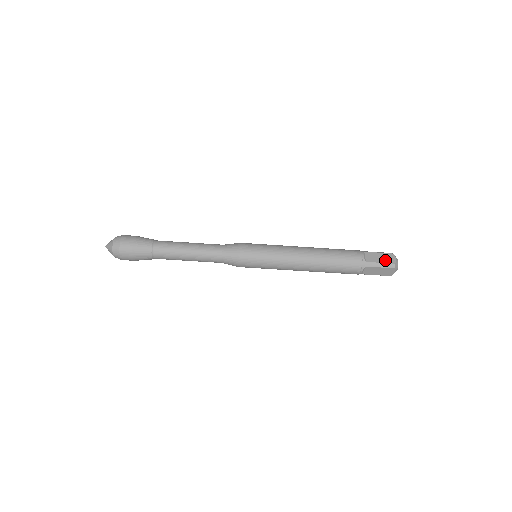
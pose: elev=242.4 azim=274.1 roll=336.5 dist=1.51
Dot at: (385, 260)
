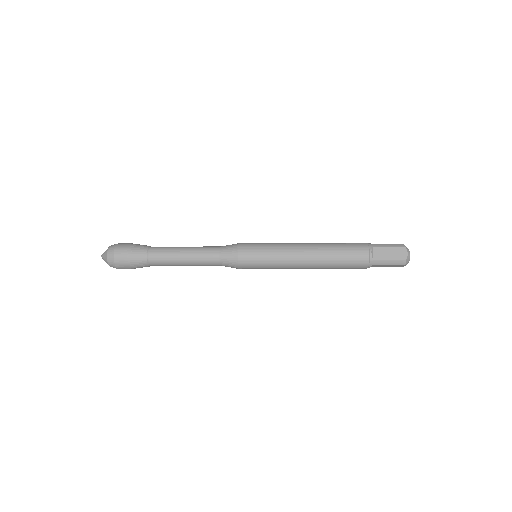
Dot at: (395, 256)
